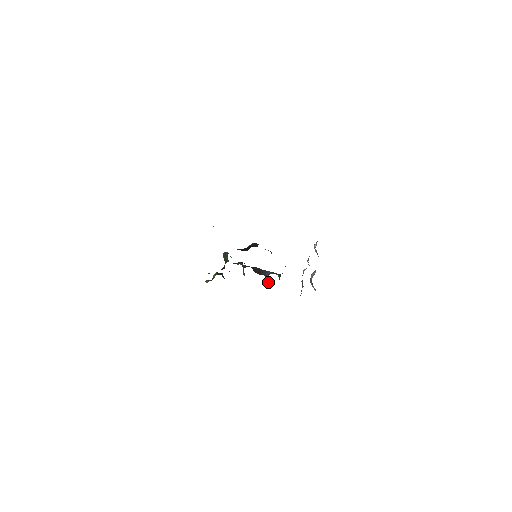
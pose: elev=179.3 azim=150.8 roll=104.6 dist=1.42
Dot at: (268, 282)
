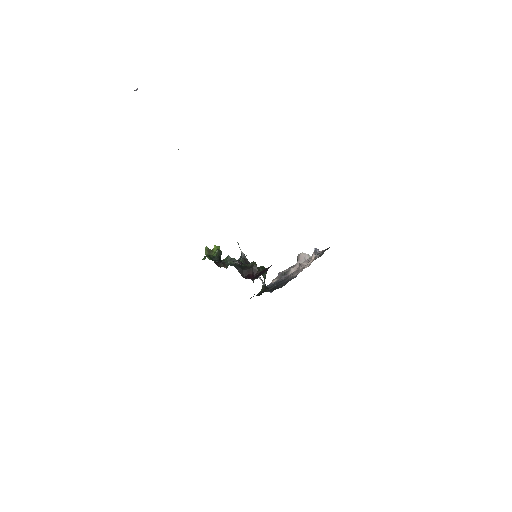
Dot at: occluded
